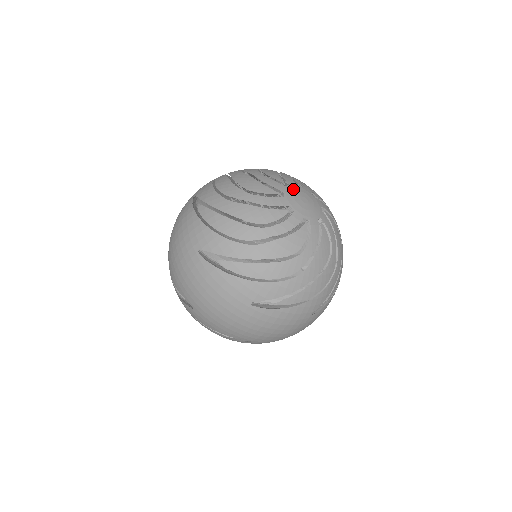
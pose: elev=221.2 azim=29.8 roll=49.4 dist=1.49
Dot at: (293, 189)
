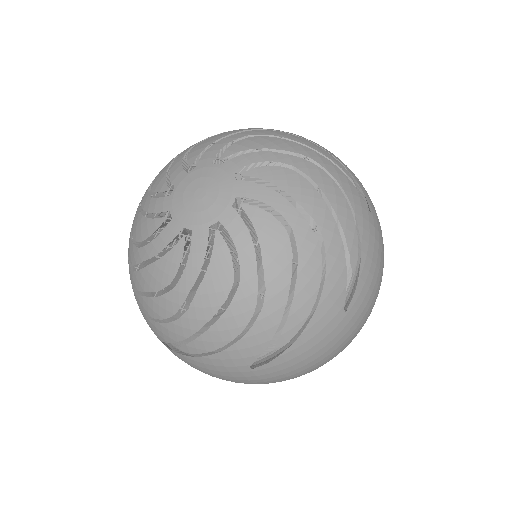
Dot at: (180, 190)
